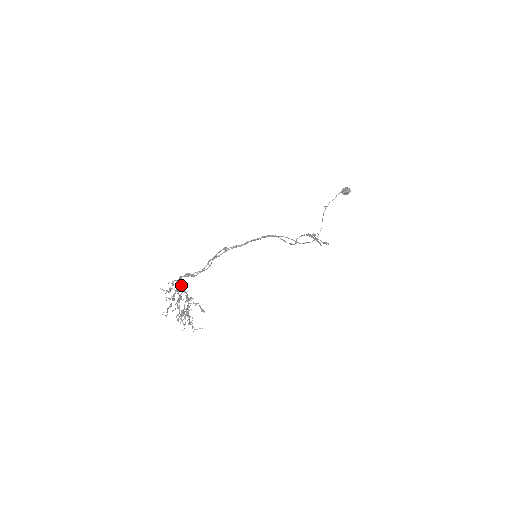
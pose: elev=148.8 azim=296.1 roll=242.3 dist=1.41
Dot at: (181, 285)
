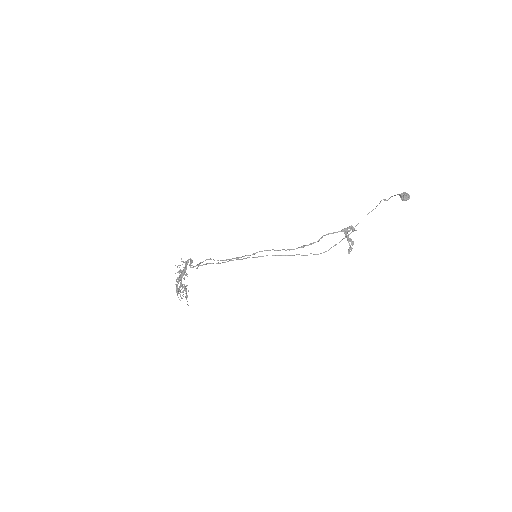
Dot at: (184, 269)
